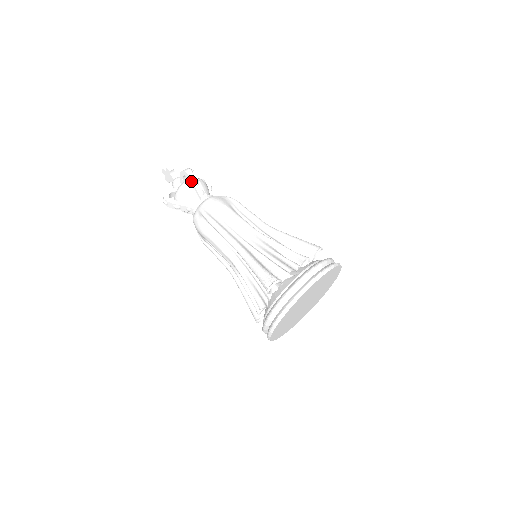
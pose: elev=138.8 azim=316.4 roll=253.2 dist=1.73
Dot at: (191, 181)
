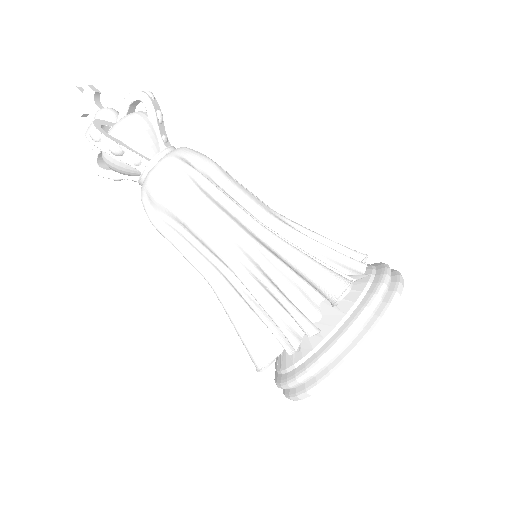
Dot at: (152, 111)
